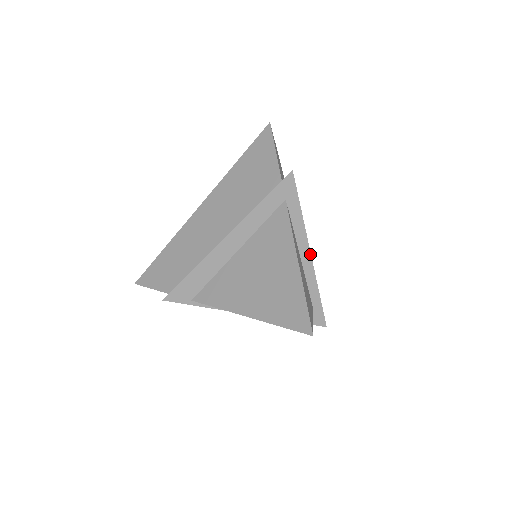
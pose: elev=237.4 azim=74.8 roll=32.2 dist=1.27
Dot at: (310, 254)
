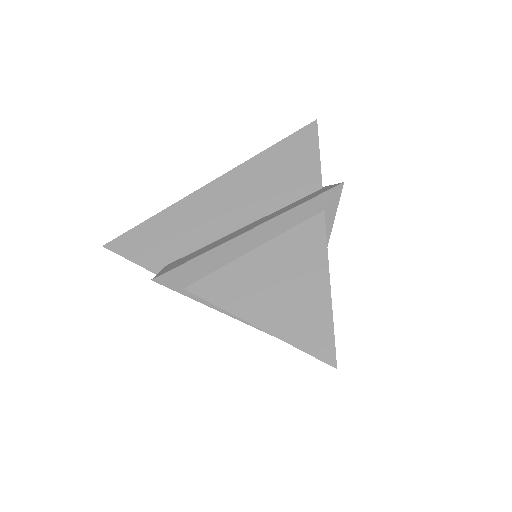
Dot at: occluded
